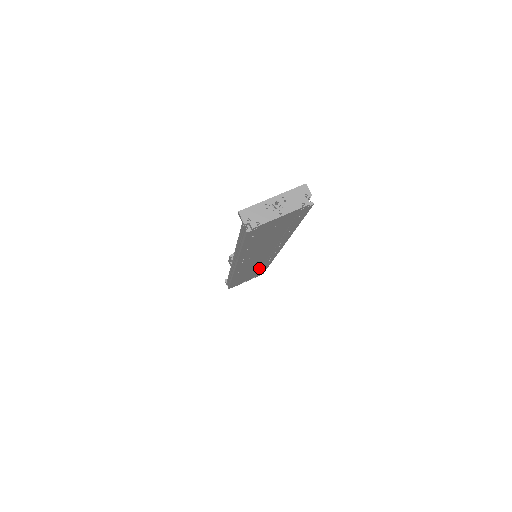
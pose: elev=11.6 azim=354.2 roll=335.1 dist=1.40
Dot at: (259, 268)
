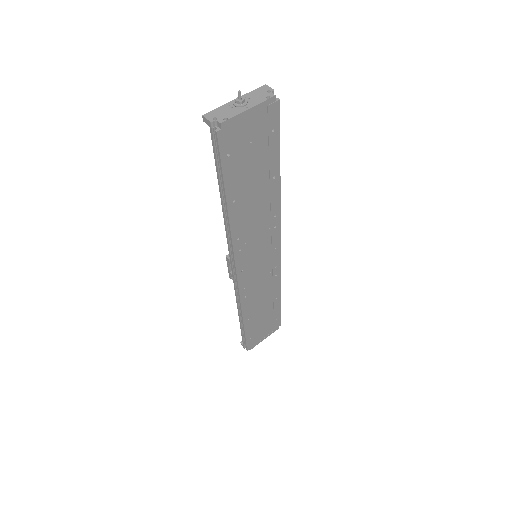
Dot at: (270, 298)
